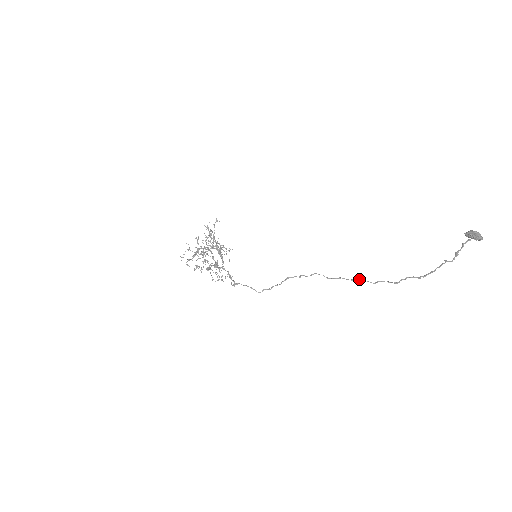
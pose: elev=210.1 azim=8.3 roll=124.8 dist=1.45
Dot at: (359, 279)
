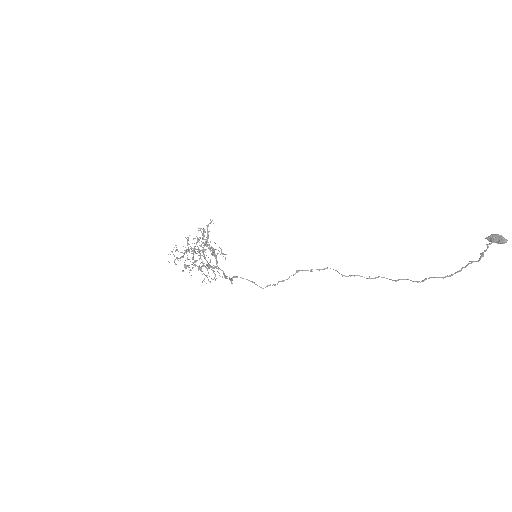
Dot at: (378, 276)
